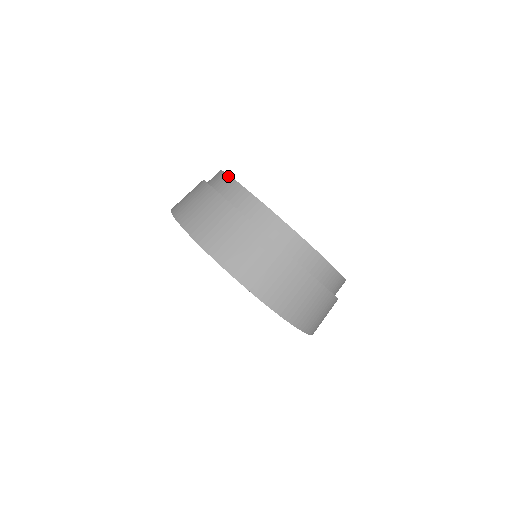
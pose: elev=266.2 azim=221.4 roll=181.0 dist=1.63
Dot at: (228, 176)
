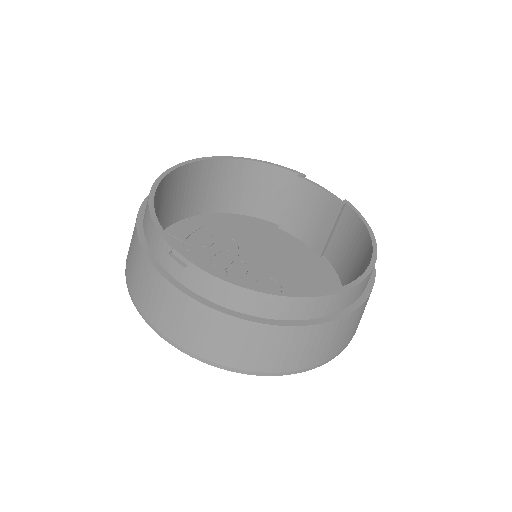
Dot at: (152, 186)
